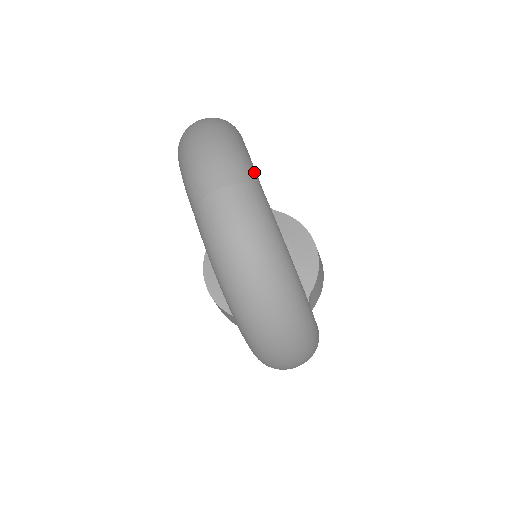
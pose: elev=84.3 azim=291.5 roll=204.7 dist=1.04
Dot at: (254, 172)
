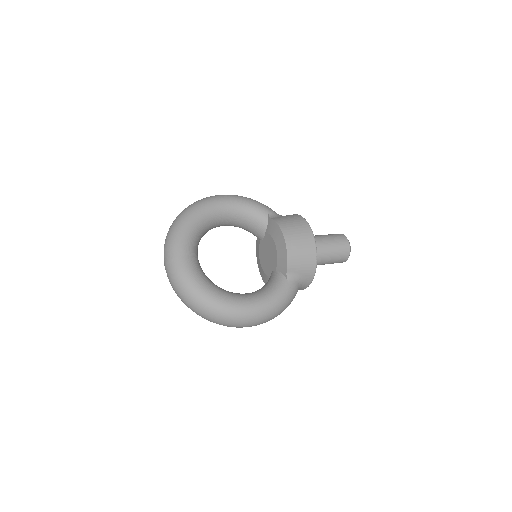
Dot at: (178, 249)
